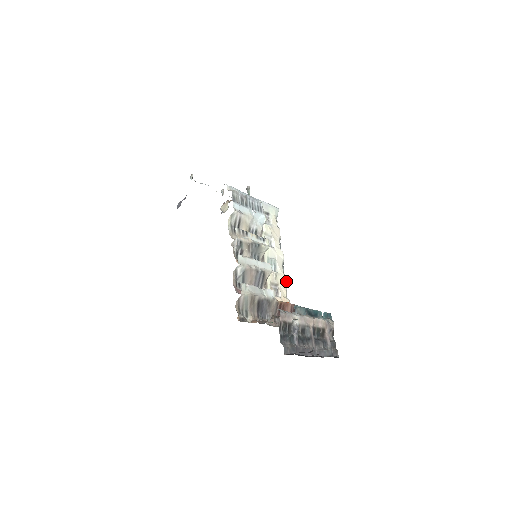
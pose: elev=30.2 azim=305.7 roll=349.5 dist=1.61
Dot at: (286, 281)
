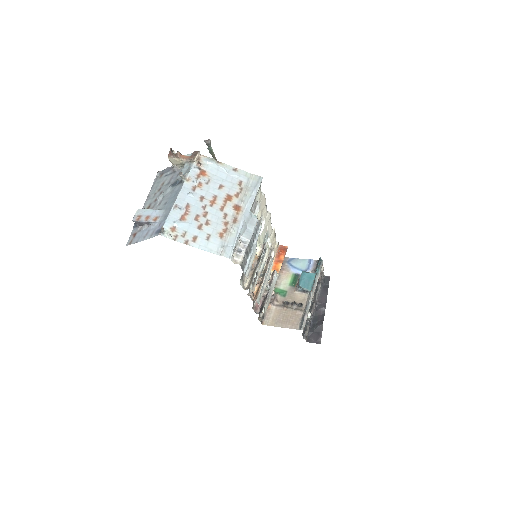
Dot at: occluded
